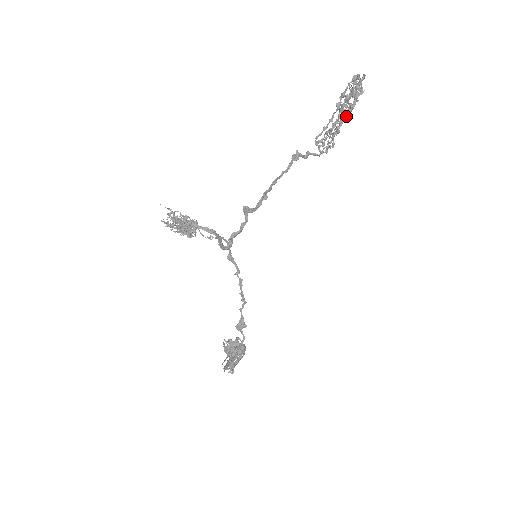
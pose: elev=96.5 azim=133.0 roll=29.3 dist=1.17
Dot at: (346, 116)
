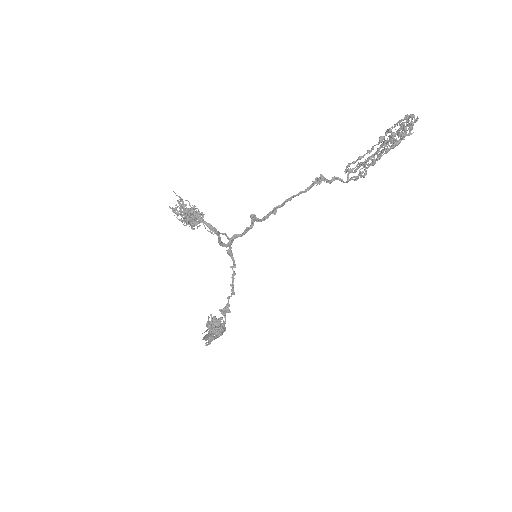
Dot at: (386, 152)
